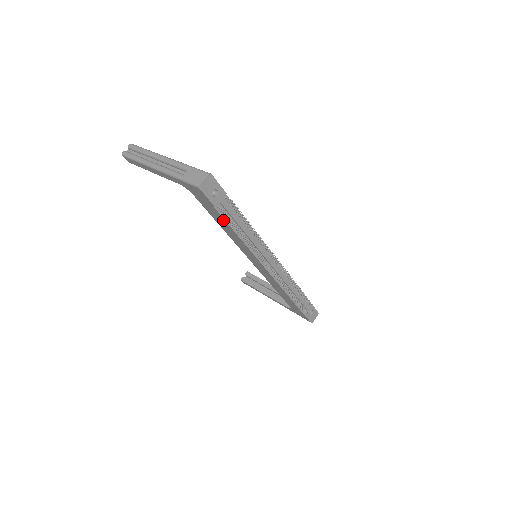
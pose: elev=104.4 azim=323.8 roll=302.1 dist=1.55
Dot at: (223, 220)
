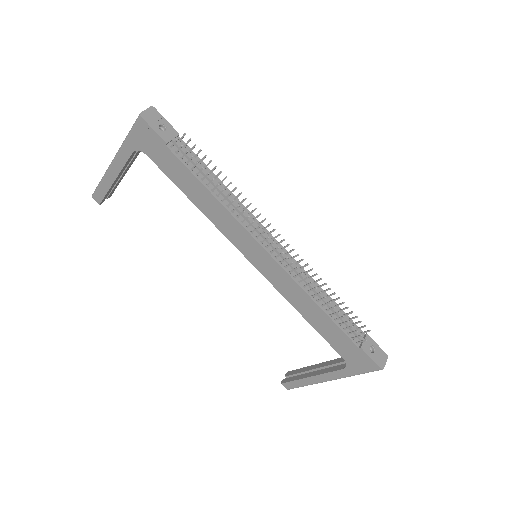
Dot at: (184, 170)
